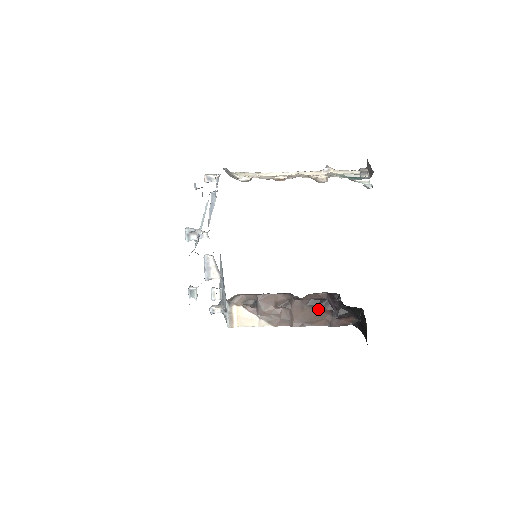
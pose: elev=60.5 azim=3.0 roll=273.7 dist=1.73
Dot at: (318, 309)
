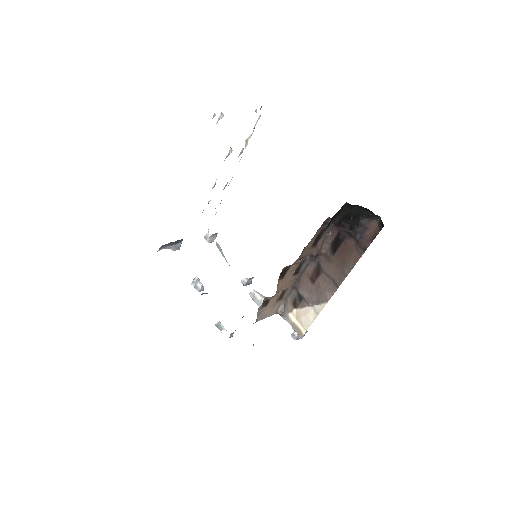
Dot at: (342, 248)
